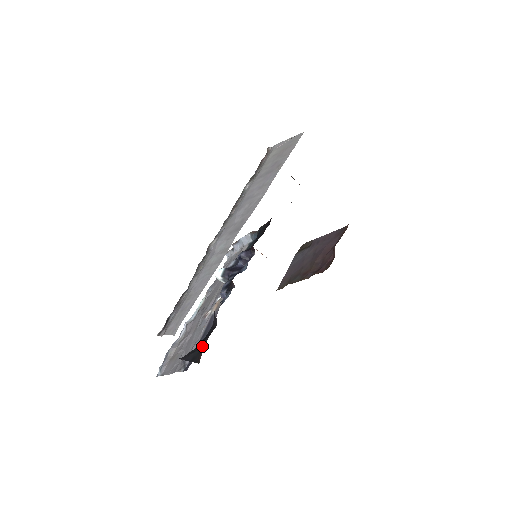
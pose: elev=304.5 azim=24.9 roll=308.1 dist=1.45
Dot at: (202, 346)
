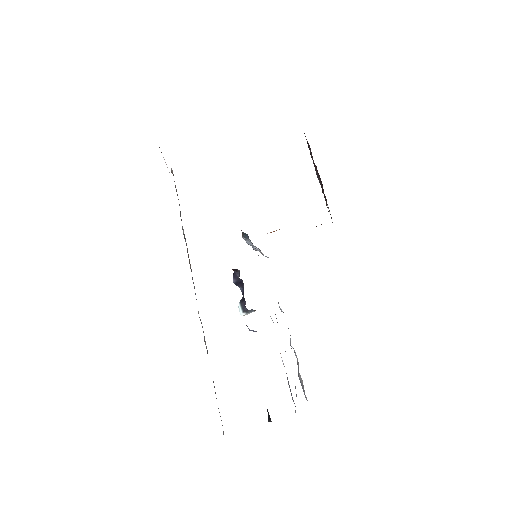
Dot at: occluded
